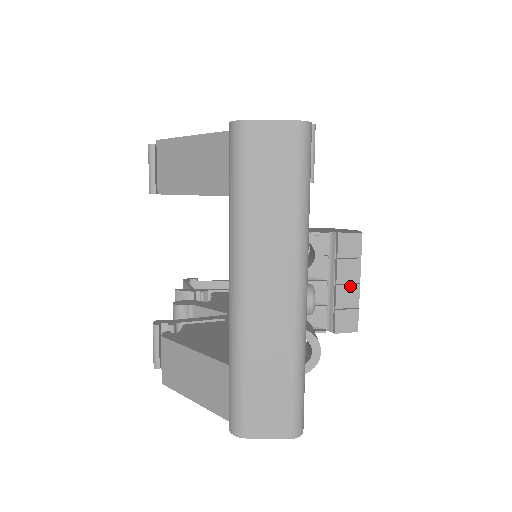
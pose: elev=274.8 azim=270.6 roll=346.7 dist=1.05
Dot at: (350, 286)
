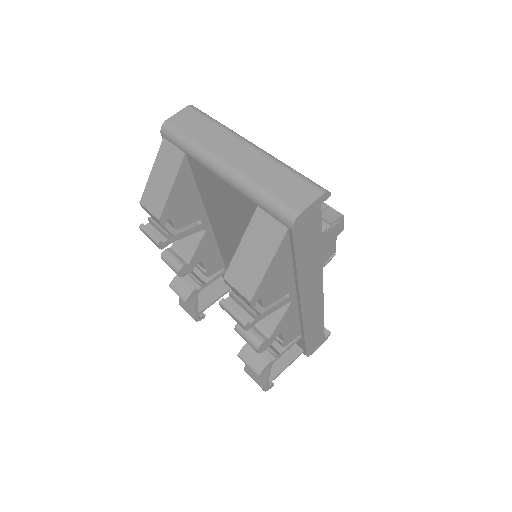
Dot at: occluded
